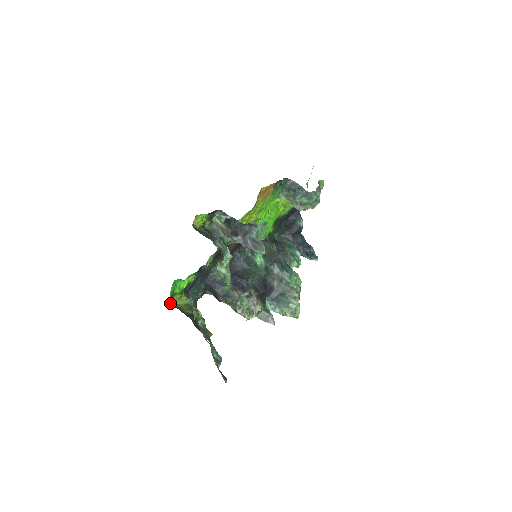
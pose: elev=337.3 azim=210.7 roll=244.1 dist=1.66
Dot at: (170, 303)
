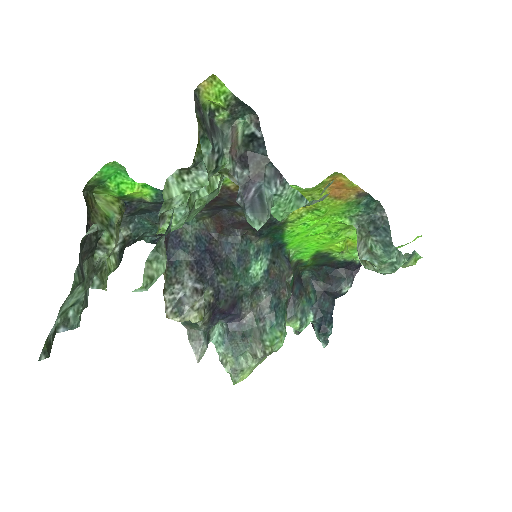
Dot at: (87, 191)
